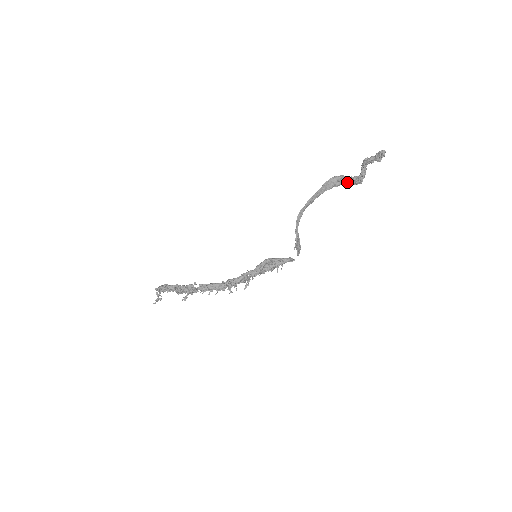
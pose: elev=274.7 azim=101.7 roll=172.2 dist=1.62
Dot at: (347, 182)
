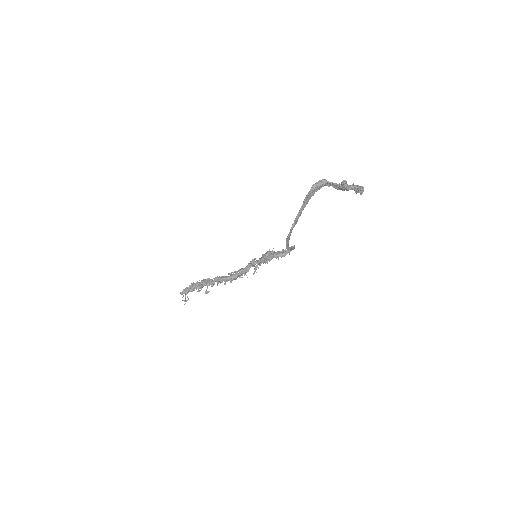
Dot at: (329, 185)
